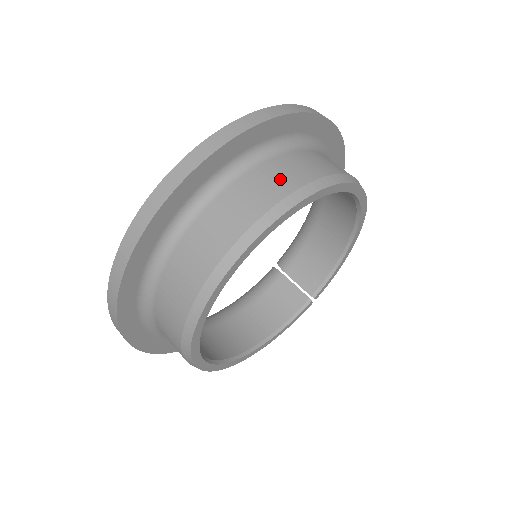
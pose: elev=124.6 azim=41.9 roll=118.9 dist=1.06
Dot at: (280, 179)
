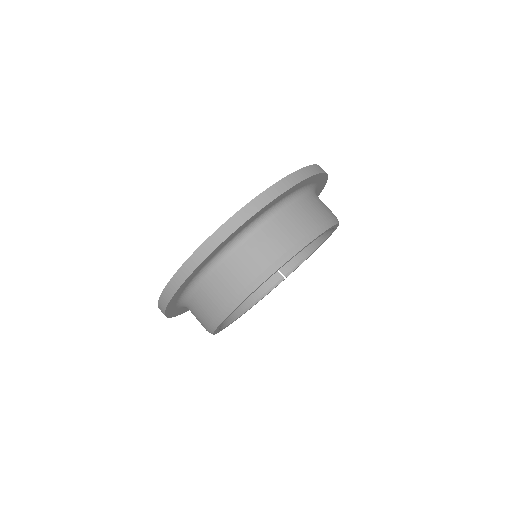
Dot at: (292, 228)
